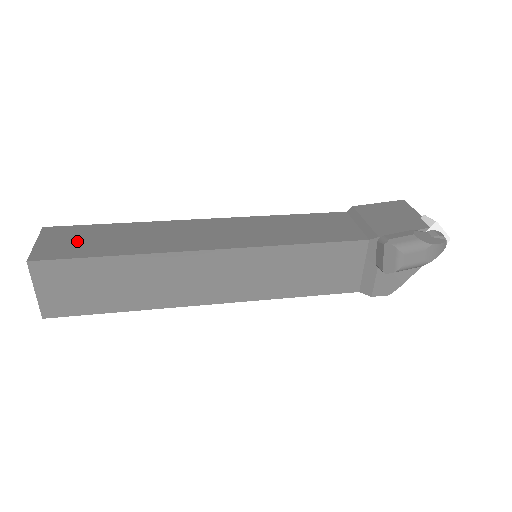
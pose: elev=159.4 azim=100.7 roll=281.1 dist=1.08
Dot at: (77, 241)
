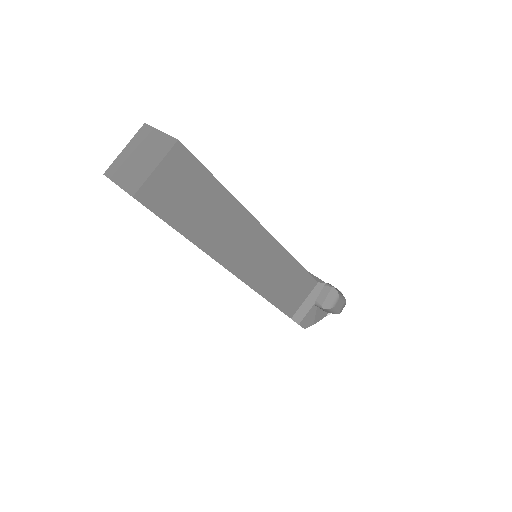
Dot at: occluded
